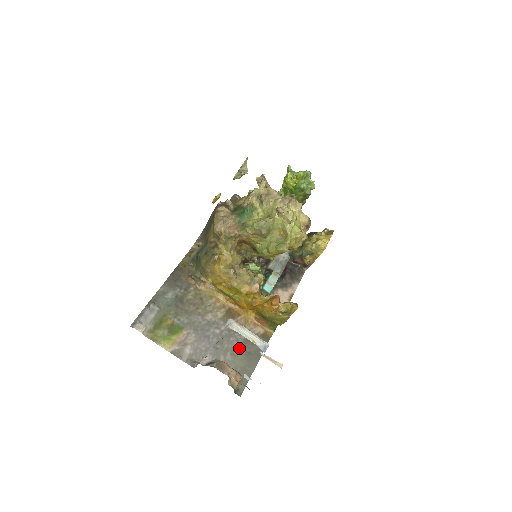
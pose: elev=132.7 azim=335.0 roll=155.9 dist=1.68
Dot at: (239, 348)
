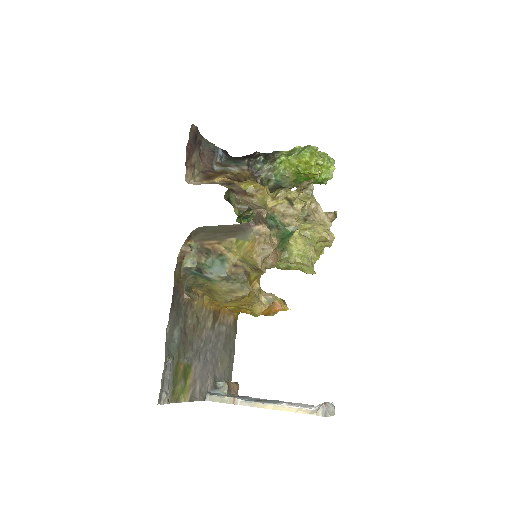
Dot at: (224, 350)
